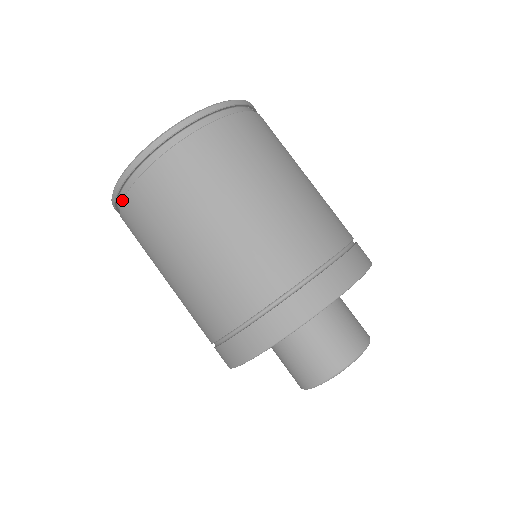
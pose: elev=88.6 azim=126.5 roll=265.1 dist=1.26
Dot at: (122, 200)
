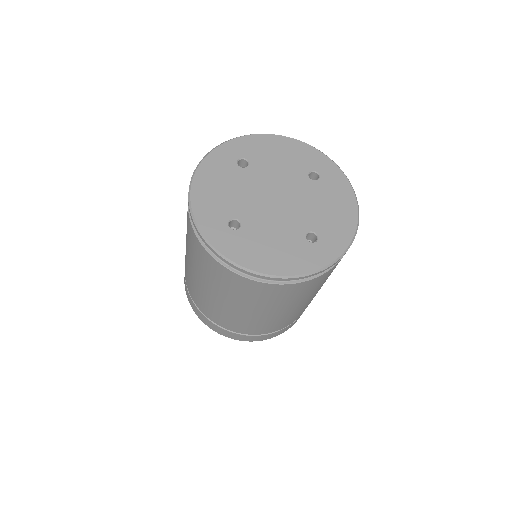
Dot at: (200, 241)
